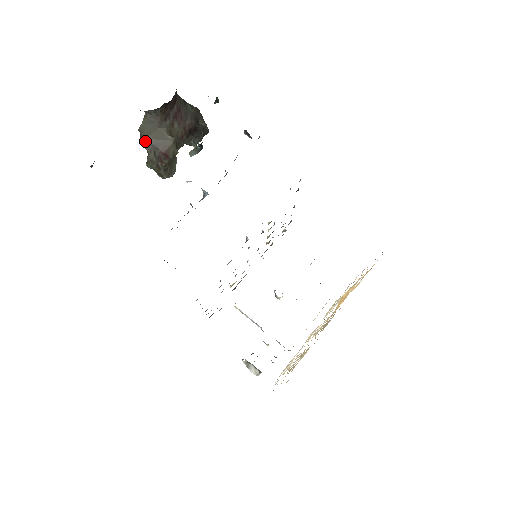
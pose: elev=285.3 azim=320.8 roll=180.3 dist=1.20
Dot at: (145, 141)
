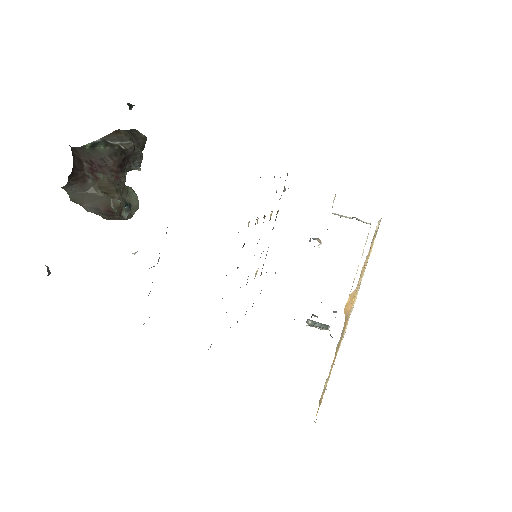
Dot at: (84, 207)
